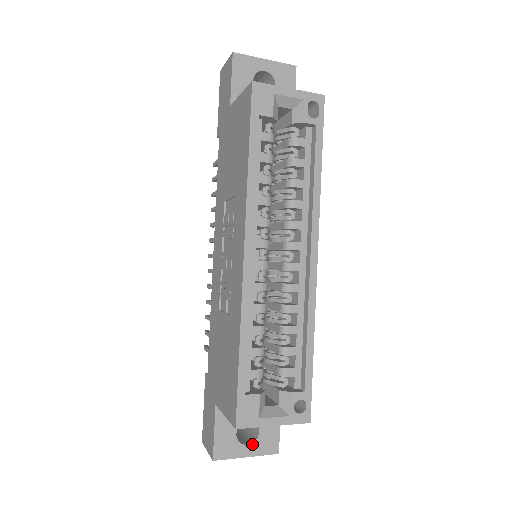
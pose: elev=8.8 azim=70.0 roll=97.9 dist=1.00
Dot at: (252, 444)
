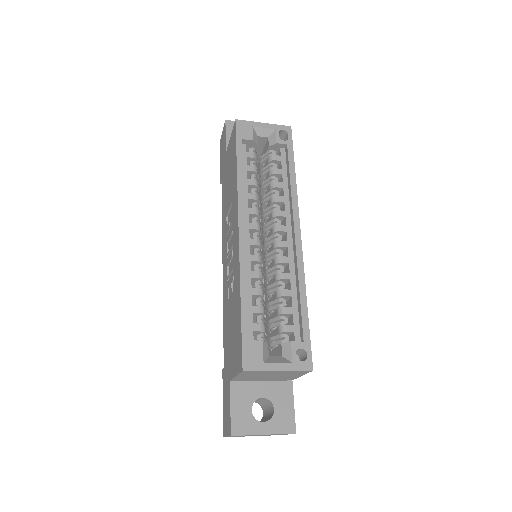
Dot at: (268, 422)
